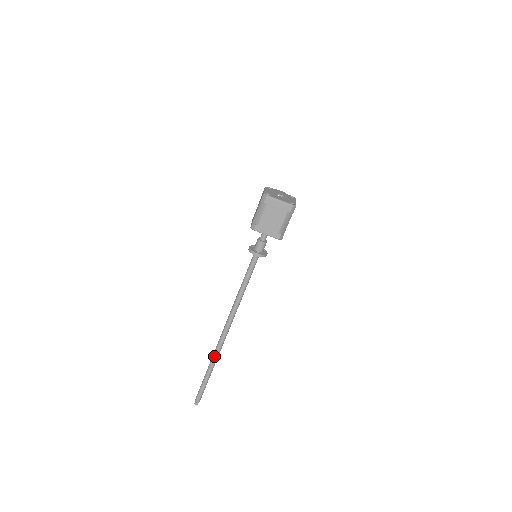
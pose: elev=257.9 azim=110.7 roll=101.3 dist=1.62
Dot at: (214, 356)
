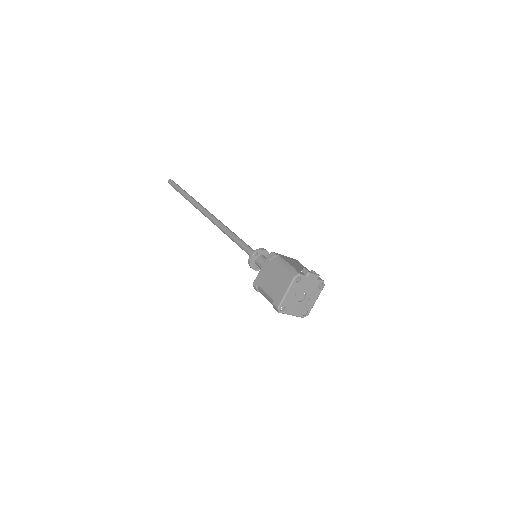
Dot at: occluded
